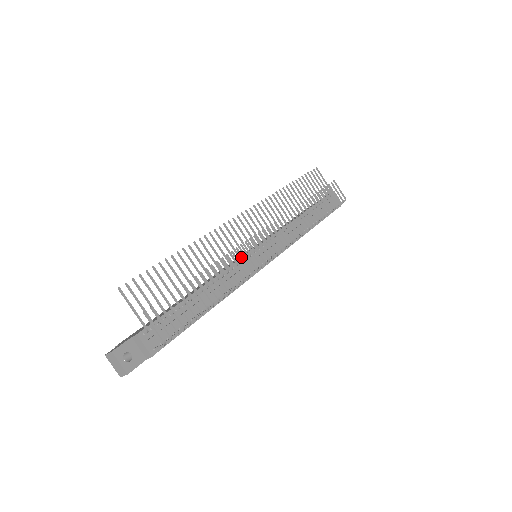
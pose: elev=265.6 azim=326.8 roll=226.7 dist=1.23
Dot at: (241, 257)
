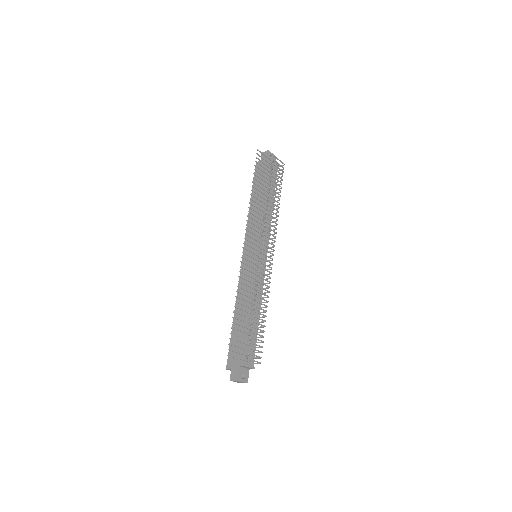
Dot at: occluded
